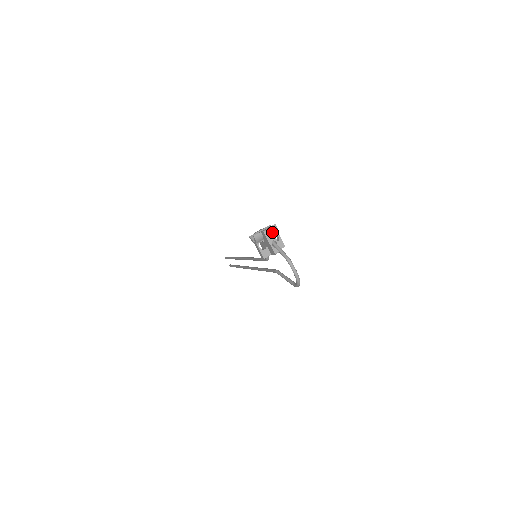
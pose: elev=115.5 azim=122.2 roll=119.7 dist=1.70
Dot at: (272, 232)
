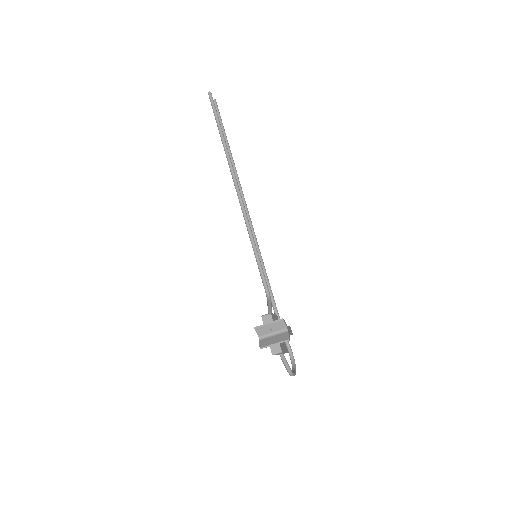
Dot at: occluded
